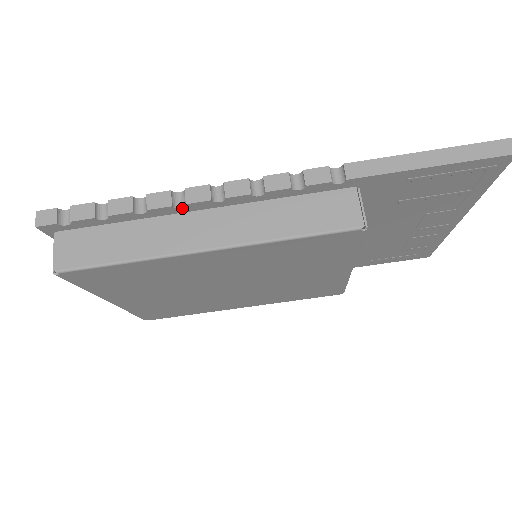
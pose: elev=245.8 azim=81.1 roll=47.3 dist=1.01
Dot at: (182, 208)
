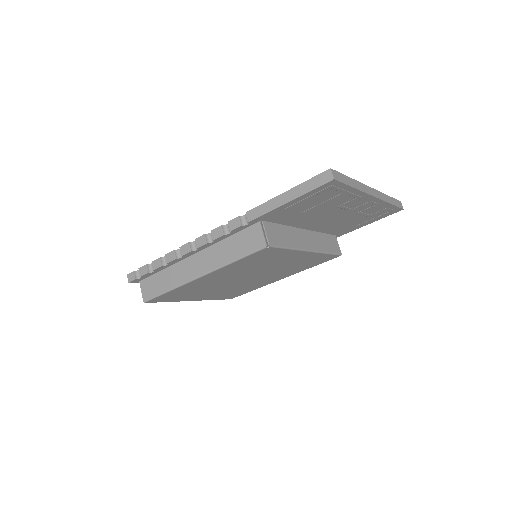
Dot at: (182, 257)
